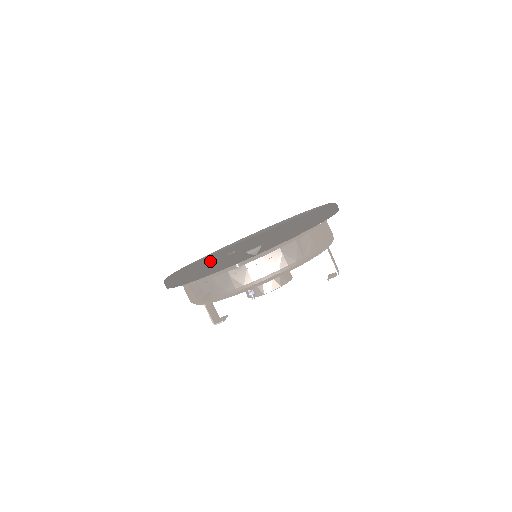
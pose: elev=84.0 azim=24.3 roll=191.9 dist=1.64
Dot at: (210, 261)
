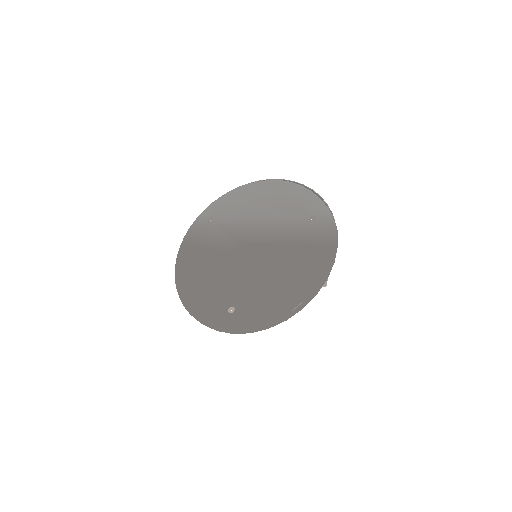
Dot at: (213, 300)
